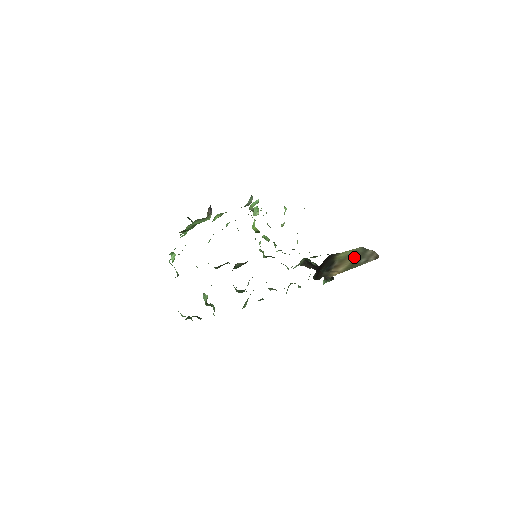
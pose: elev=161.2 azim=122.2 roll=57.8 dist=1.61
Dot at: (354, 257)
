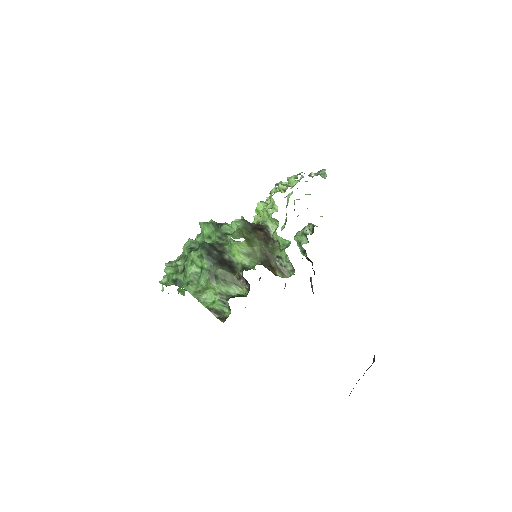
Dot at: occluded
